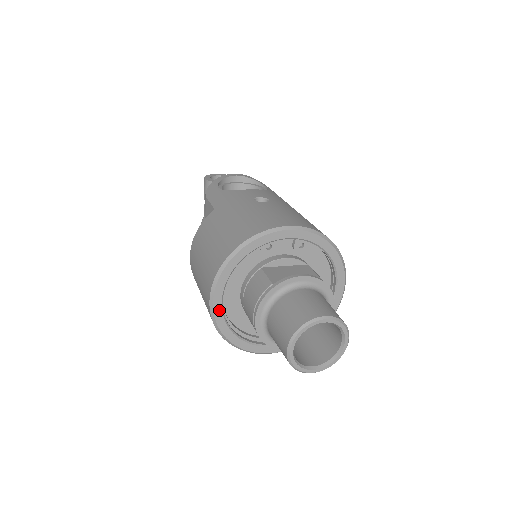
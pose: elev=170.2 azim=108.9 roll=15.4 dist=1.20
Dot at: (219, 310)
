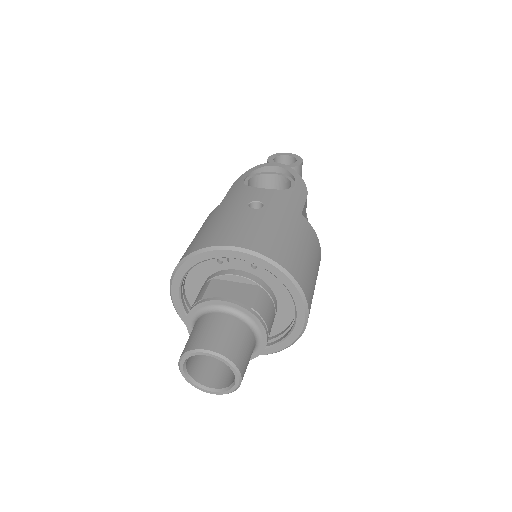
Dot at: (178, 304)
